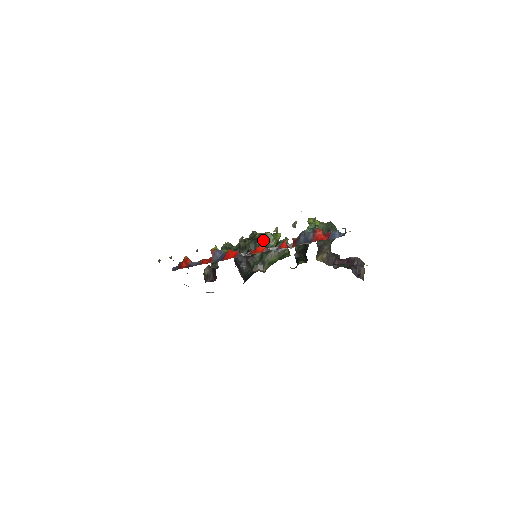
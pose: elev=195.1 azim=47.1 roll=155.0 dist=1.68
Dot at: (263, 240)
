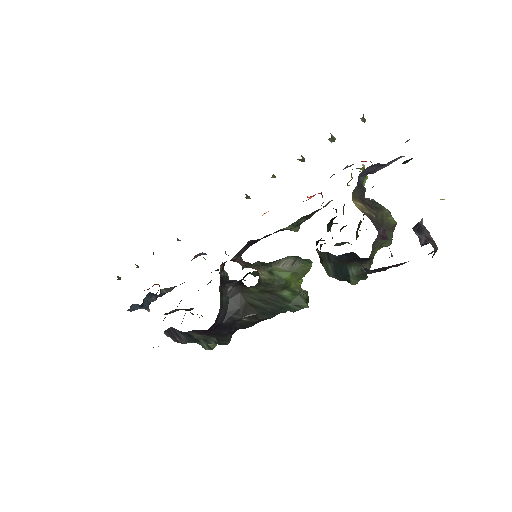
Dot at: occluded
